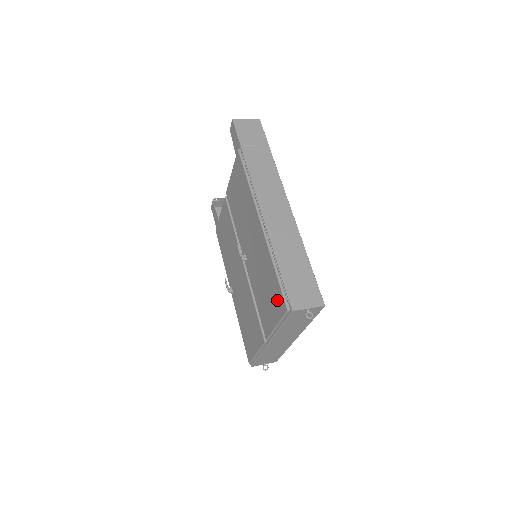
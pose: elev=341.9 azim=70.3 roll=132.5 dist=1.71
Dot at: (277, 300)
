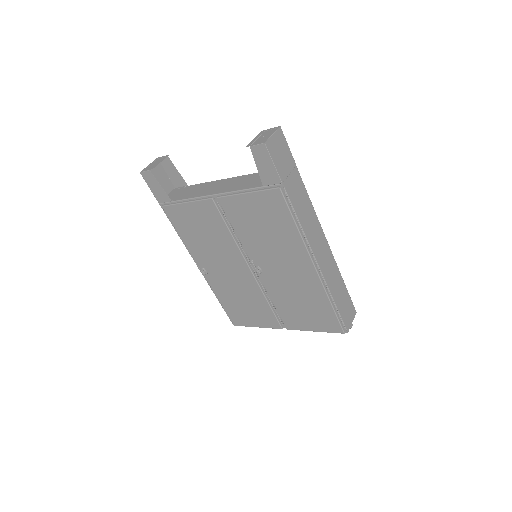
Dot at: (327, 322)
